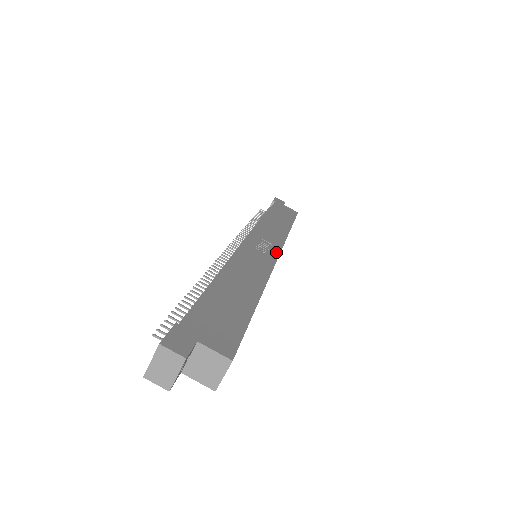
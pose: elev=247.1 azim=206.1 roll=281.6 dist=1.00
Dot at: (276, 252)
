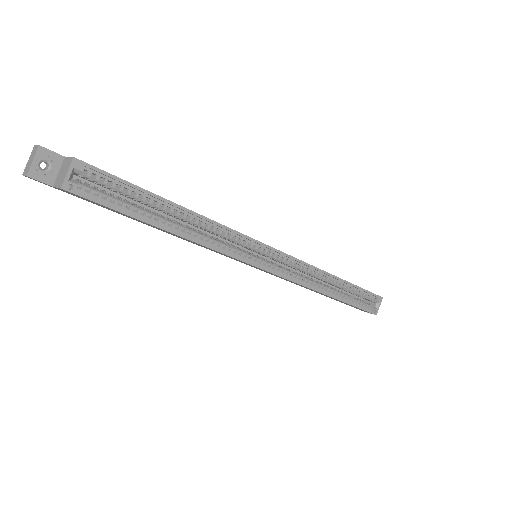
Dot at: (271, 247)
